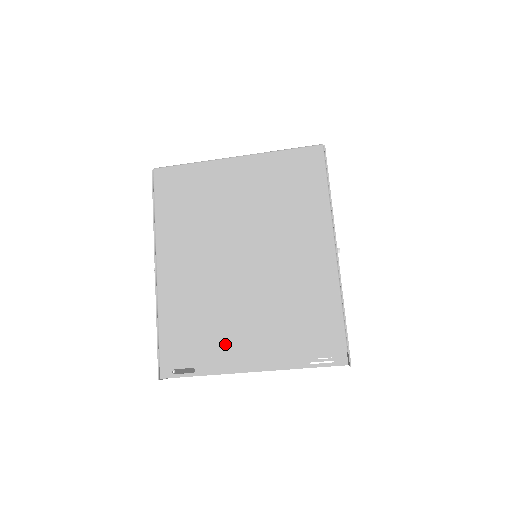
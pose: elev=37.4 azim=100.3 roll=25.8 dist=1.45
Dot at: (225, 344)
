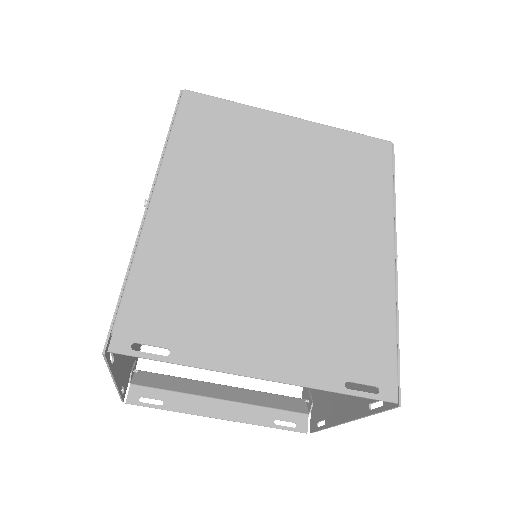
Dot at: (227, 327)
